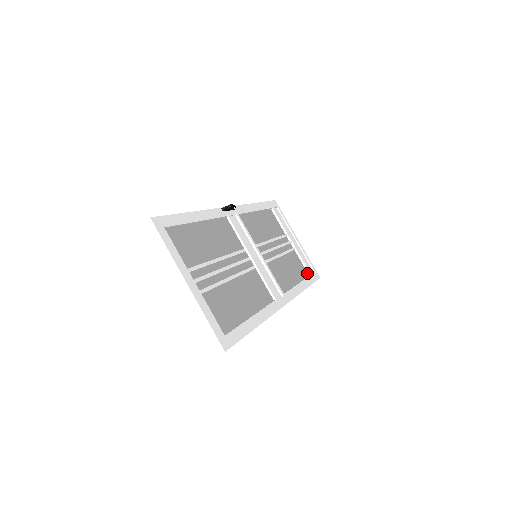
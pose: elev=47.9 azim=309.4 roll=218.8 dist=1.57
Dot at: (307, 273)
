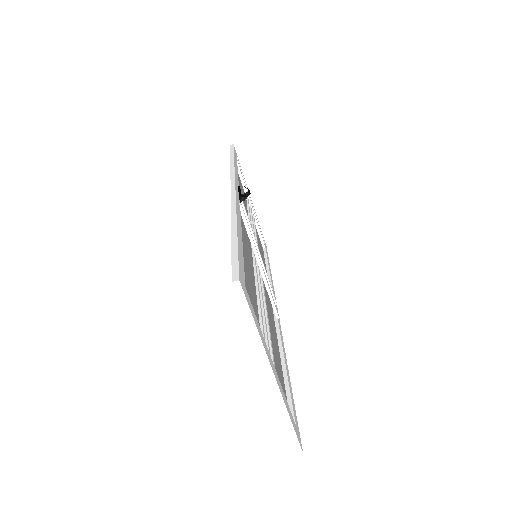
Dot at: (262, 246)
